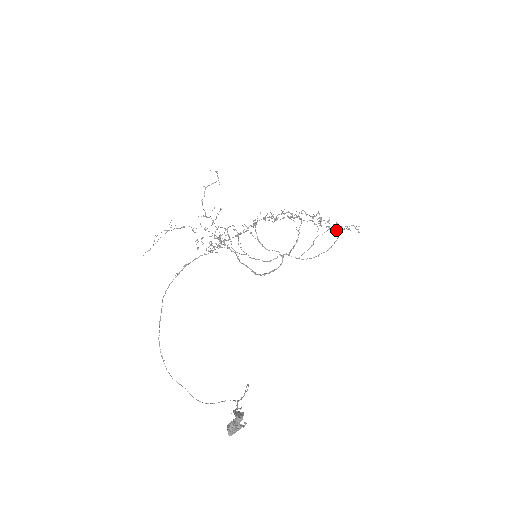
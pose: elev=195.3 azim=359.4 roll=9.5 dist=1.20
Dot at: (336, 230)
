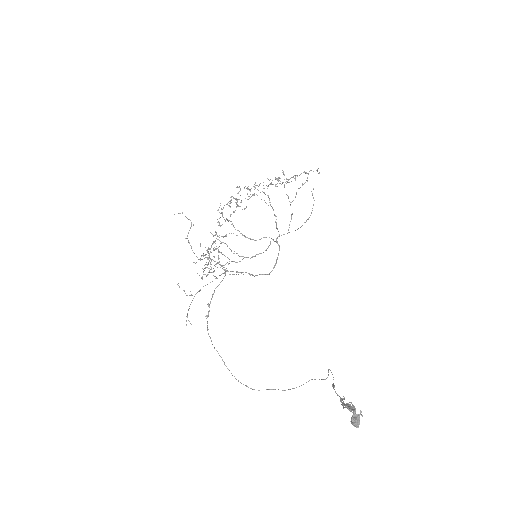
Dot at: (294, 178)
